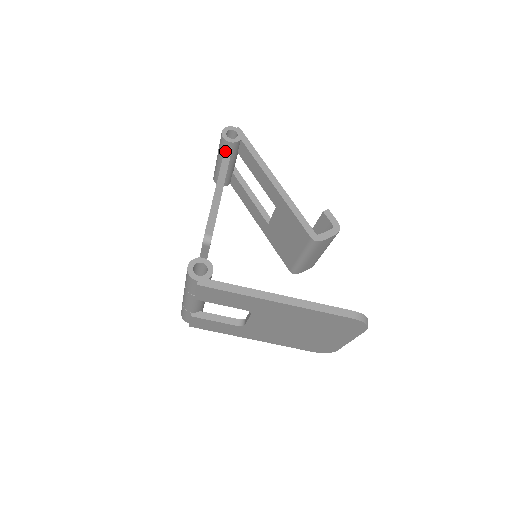
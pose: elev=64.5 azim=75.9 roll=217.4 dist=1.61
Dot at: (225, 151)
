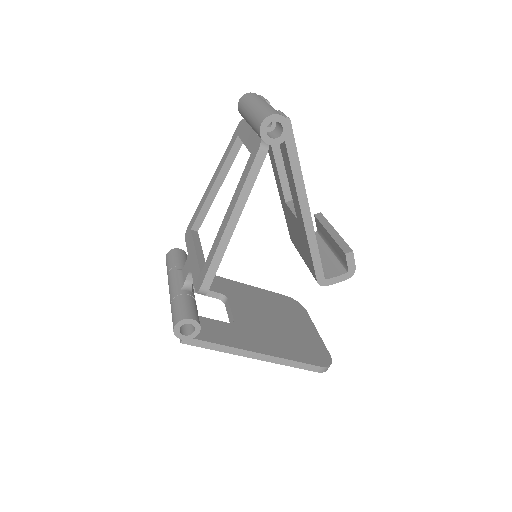
Dot at: (256, 157)
